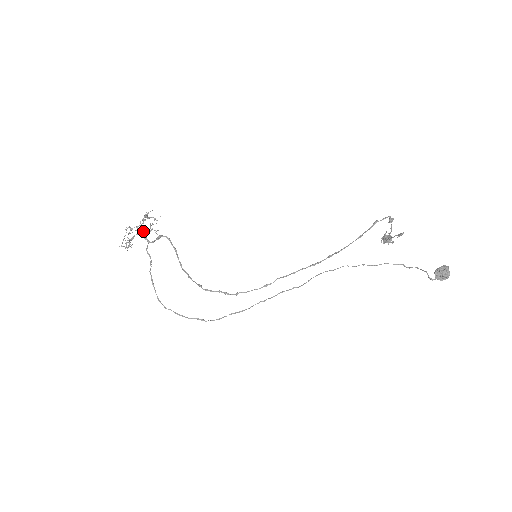
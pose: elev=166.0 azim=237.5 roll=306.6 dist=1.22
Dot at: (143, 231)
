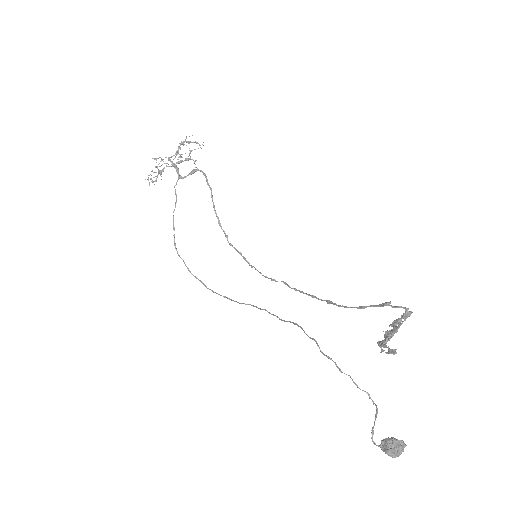
Dot at: (177, 162)
